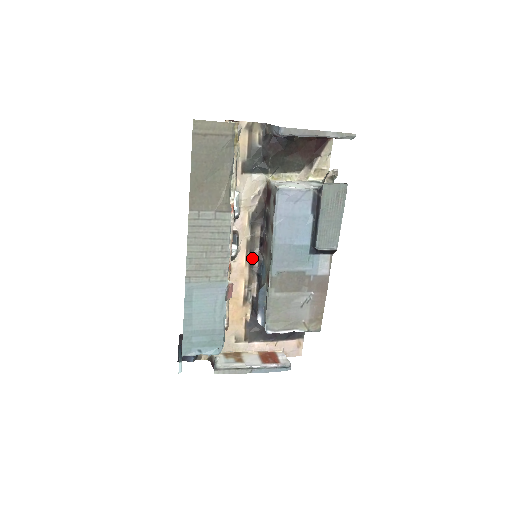
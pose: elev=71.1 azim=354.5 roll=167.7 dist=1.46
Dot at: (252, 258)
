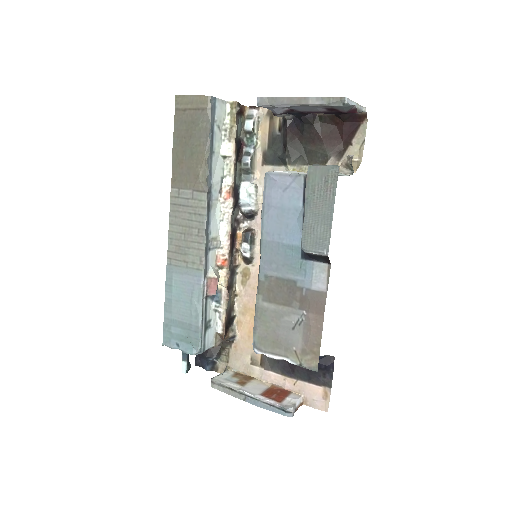
Dot at: occluded
